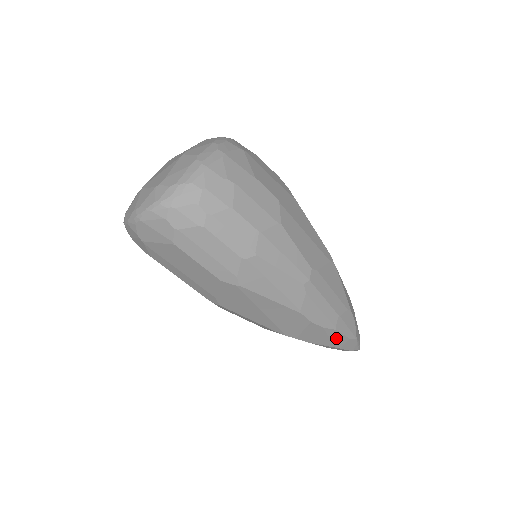
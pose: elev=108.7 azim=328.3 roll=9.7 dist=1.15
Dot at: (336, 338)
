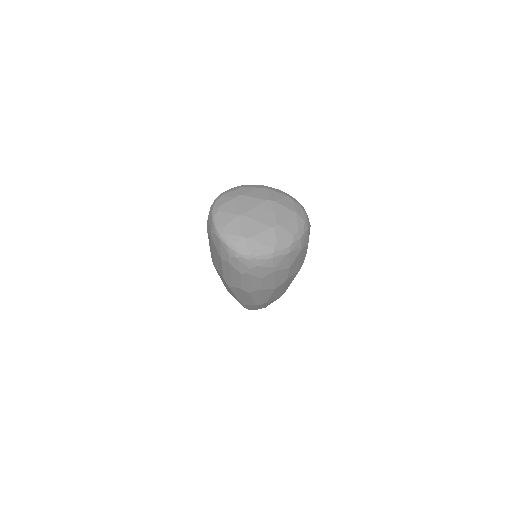
Dot at: occluded
